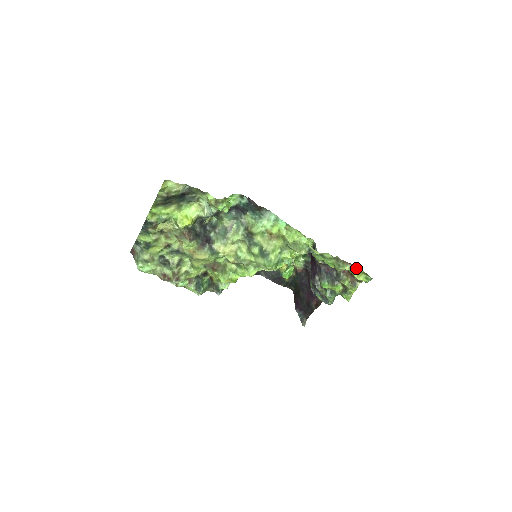
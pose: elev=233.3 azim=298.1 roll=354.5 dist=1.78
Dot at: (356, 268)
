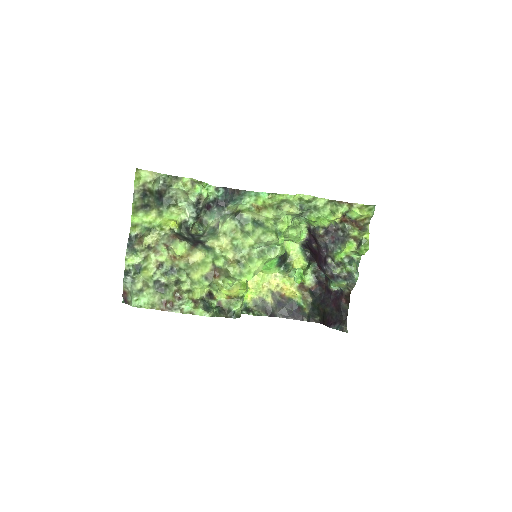
Dot at: (354, 204)
